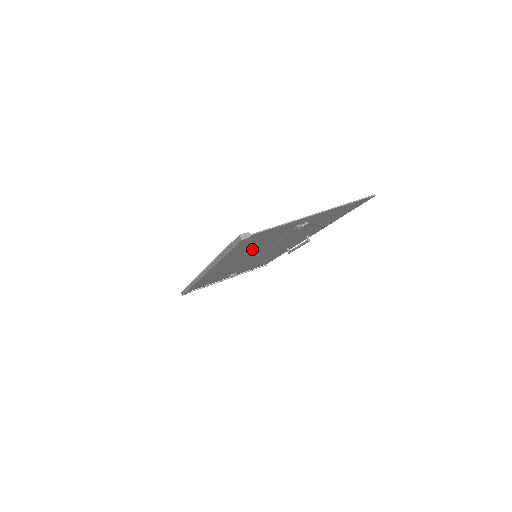
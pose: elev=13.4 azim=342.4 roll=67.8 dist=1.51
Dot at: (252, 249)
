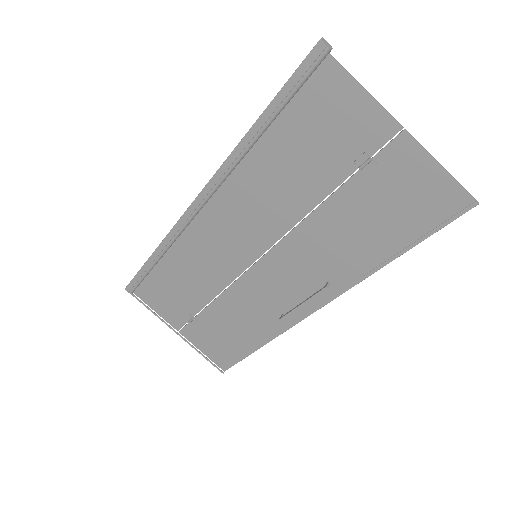
Dot at: (281, 181)
